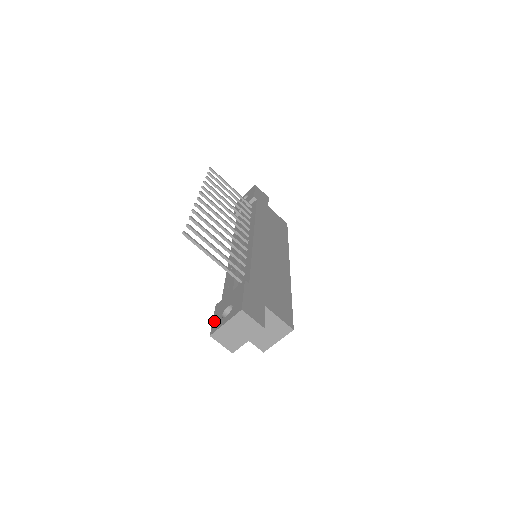
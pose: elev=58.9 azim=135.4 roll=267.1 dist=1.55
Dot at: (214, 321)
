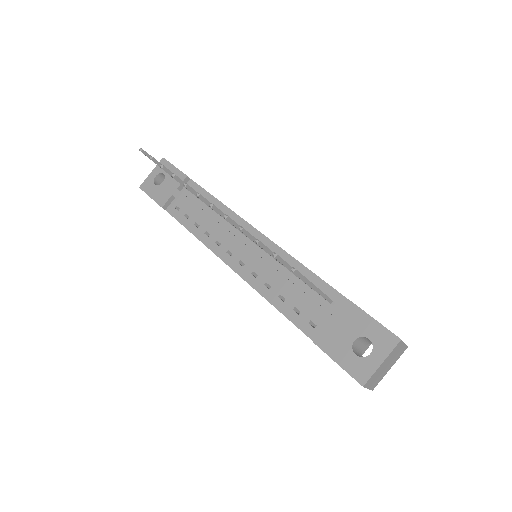
Dot at: (346, 365)
